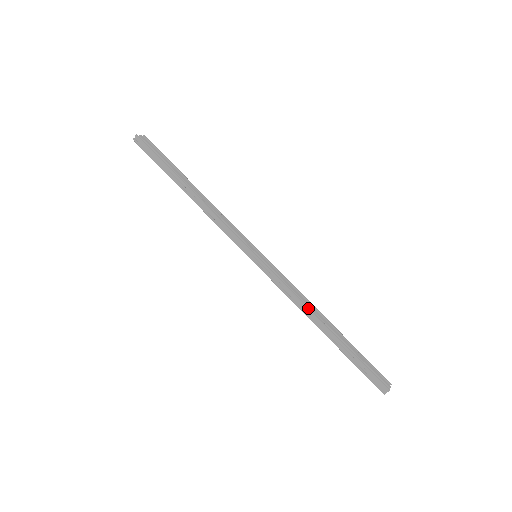
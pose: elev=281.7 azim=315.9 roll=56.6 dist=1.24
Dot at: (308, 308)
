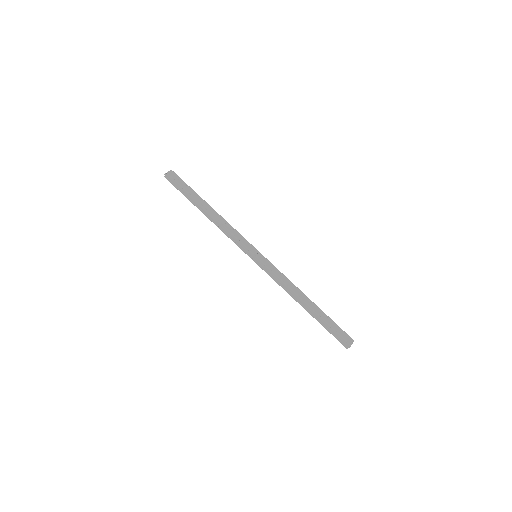
Dot at: (292, 293)
